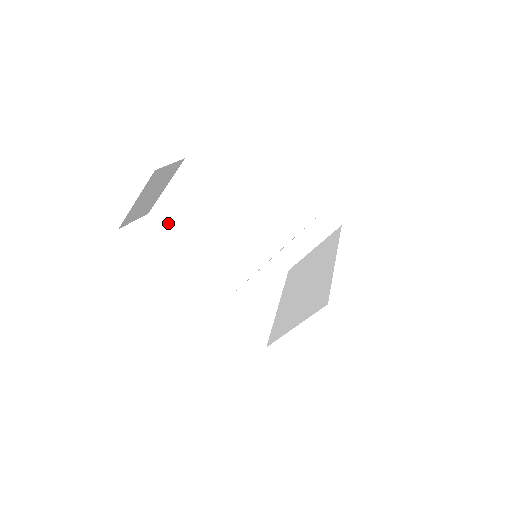
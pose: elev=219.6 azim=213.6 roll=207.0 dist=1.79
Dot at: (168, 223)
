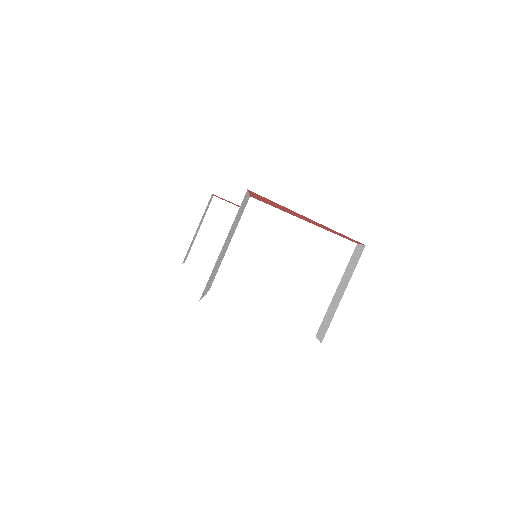
Dot at: occluded
